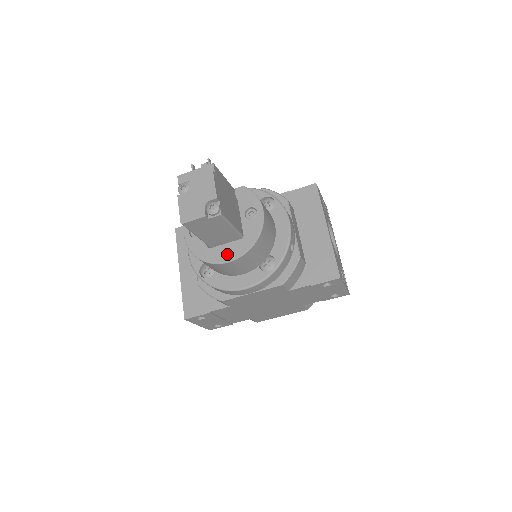
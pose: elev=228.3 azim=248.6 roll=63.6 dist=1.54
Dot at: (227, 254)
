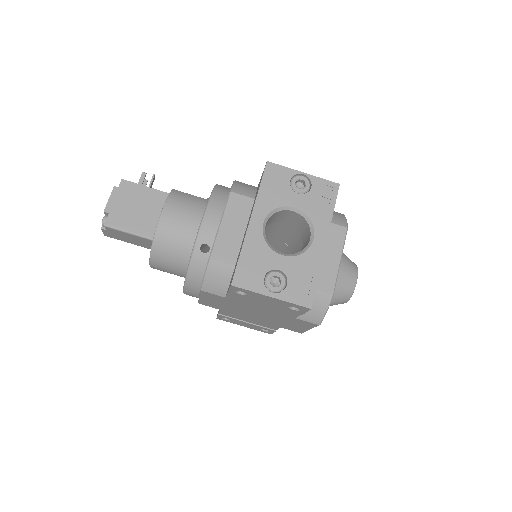
Dot at: occluded
